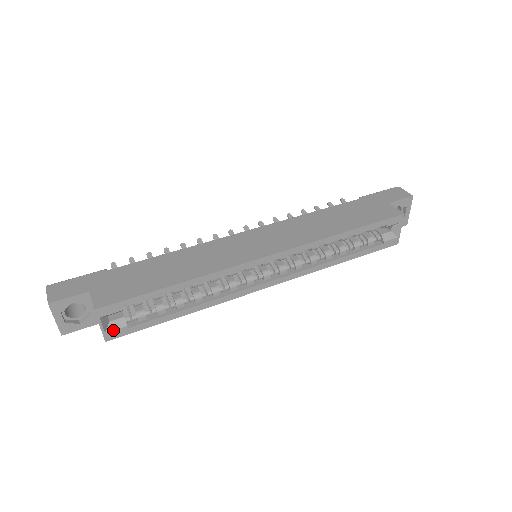
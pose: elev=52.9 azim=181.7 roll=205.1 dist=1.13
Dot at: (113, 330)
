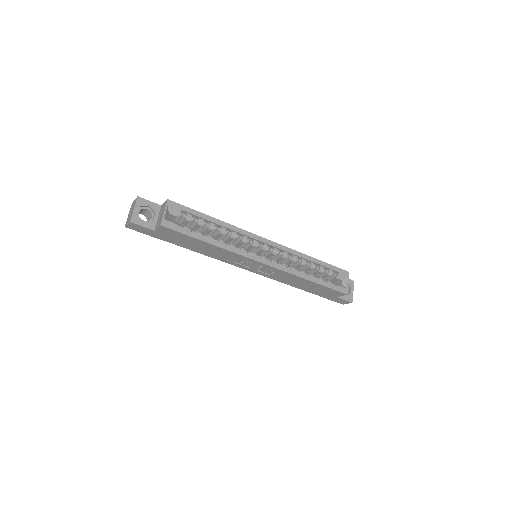
Dot at: (169, 221)
